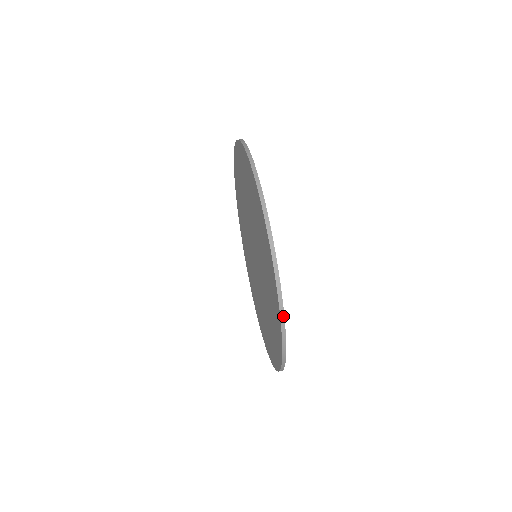
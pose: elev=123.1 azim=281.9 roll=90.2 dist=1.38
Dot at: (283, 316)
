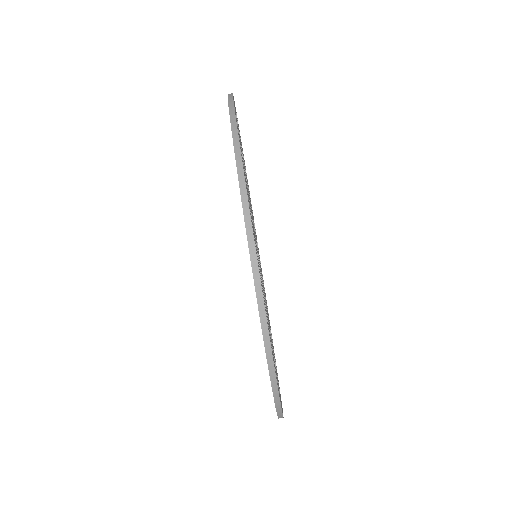
Dot at: occluded
